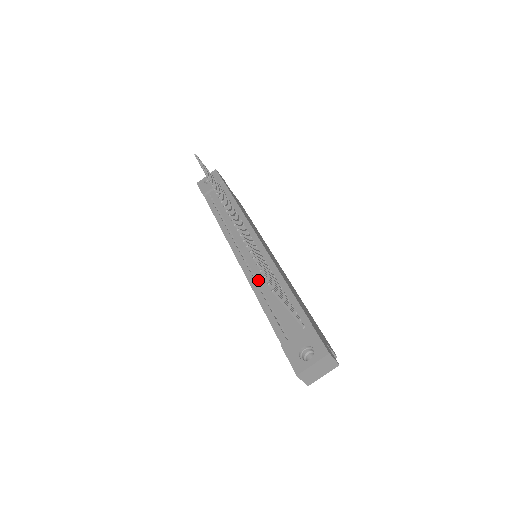
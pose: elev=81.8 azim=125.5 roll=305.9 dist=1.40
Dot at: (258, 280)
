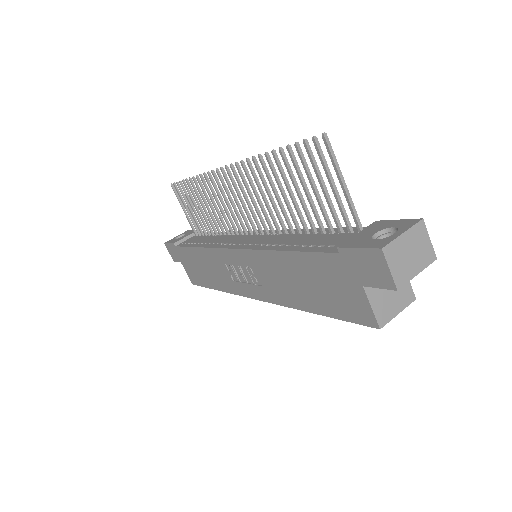
Dot at: (271, 243)
